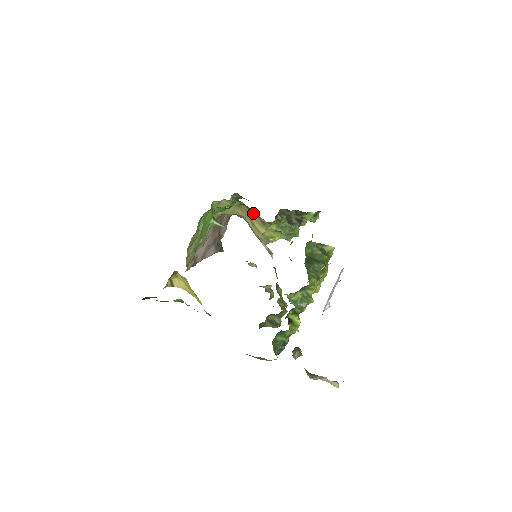
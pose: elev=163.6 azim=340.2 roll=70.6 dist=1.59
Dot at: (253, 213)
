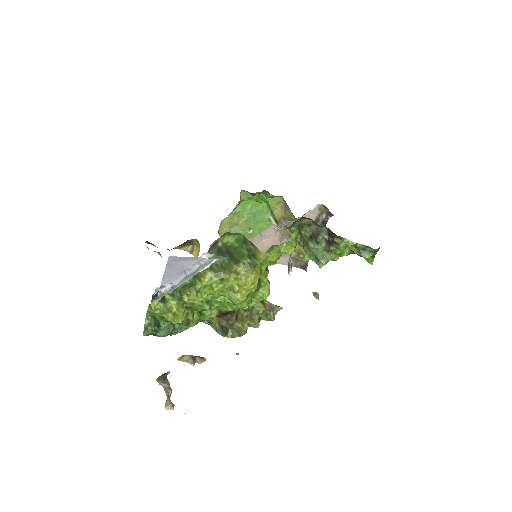
Dot at: occluded
